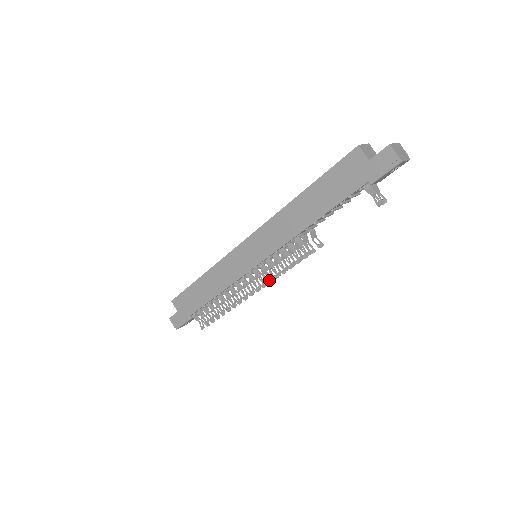
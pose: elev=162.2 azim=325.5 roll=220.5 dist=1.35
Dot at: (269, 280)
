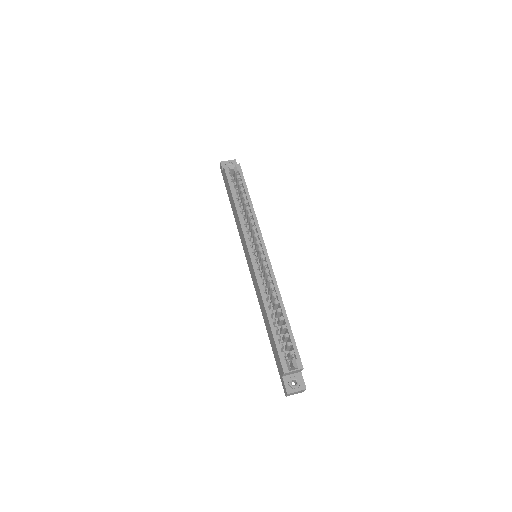
Dot at: occluded
